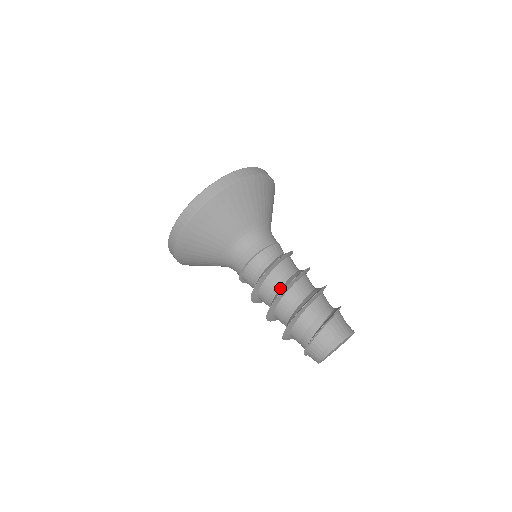
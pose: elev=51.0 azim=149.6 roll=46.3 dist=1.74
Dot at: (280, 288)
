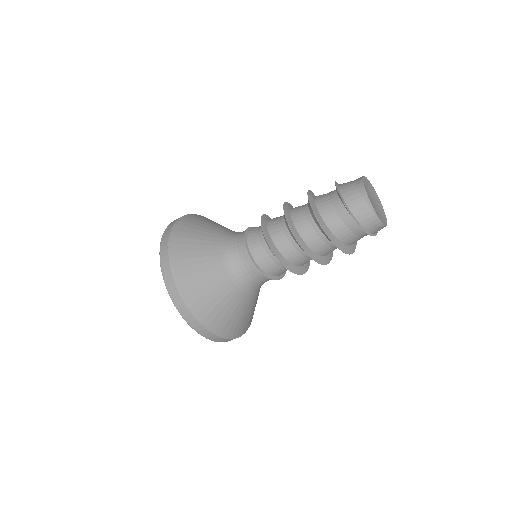
Dot at: (285, 223)
